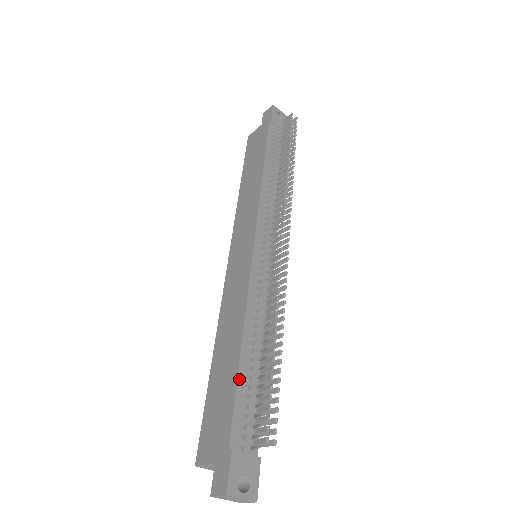
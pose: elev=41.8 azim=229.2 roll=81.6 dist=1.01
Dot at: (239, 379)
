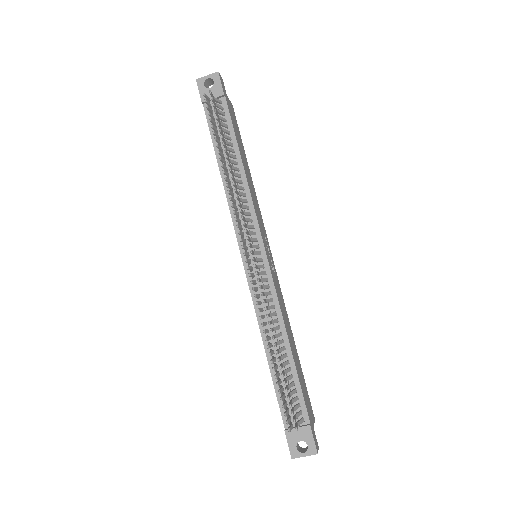
Dot at: (274, 378)
